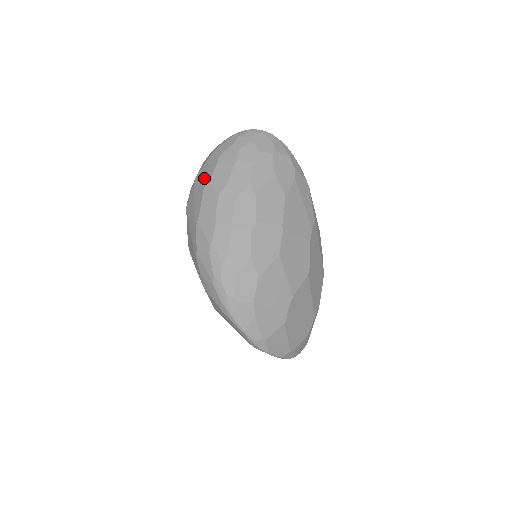
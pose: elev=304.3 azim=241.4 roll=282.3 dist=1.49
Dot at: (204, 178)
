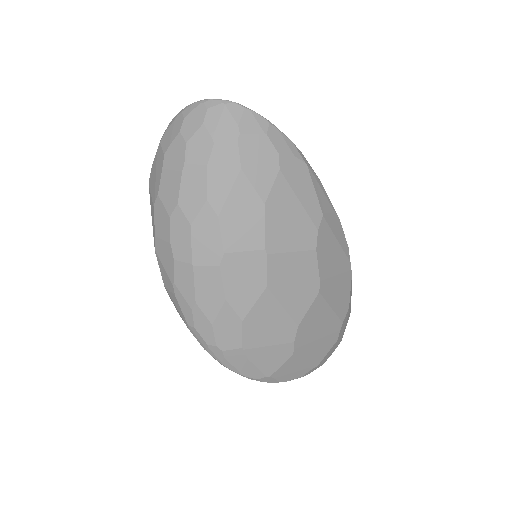
Dot at: (154, 186)
